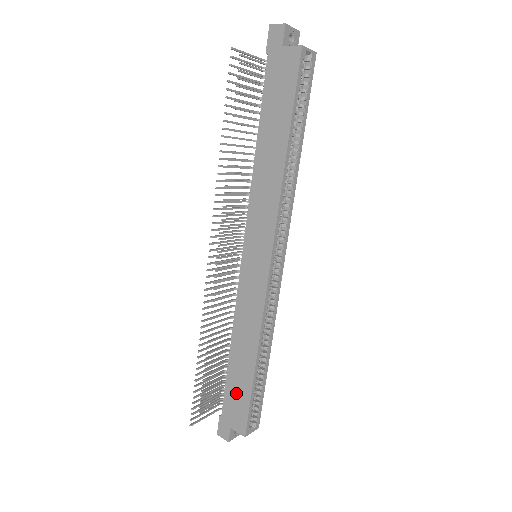
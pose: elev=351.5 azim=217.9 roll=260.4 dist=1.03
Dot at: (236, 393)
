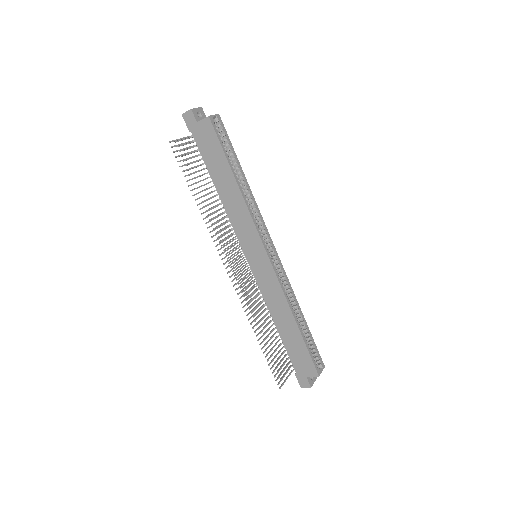
Dot at: (296, 351)
